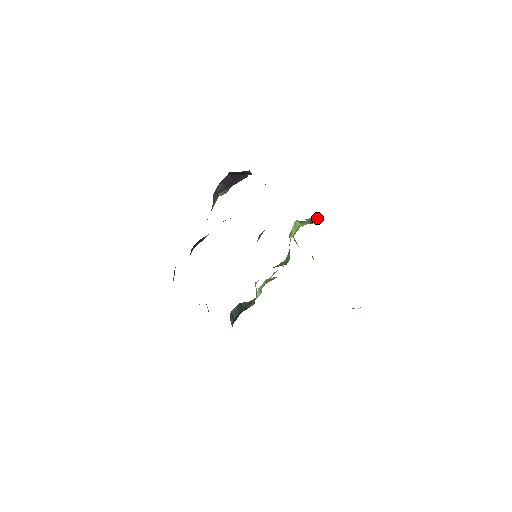
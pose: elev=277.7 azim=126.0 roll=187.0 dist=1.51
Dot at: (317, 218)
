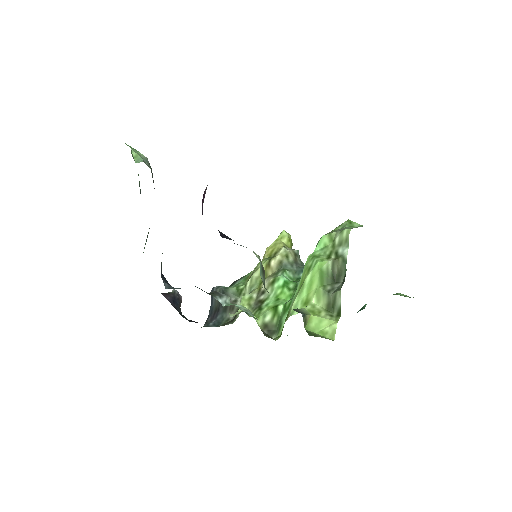
Dot at: (337, 311)
